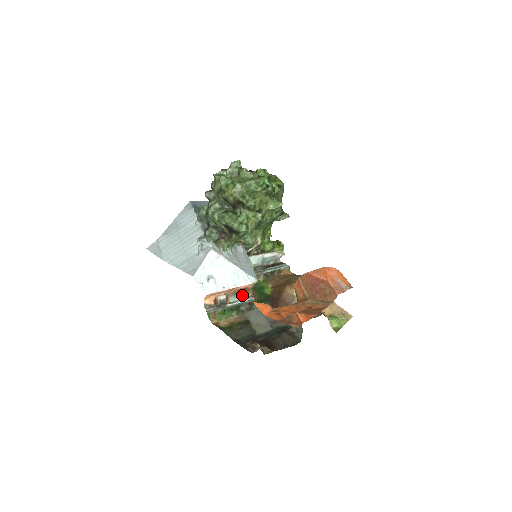
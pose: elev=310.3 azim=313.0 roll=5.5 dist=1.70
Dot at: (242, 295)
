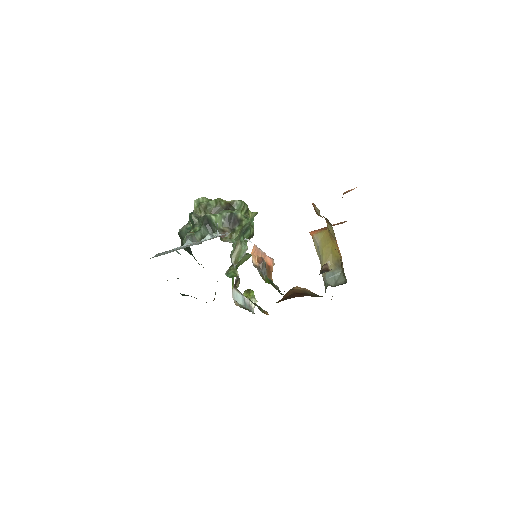
Dot at: occluded
